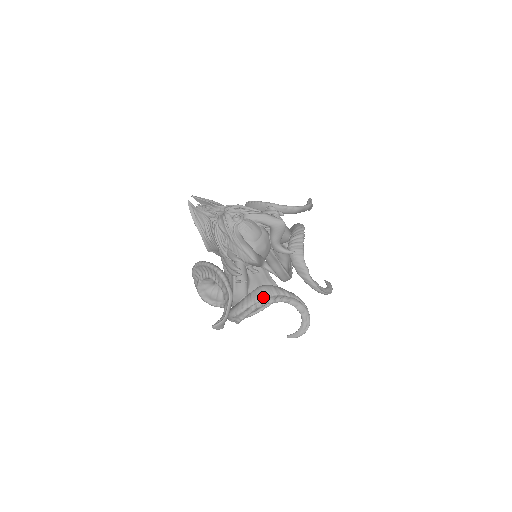
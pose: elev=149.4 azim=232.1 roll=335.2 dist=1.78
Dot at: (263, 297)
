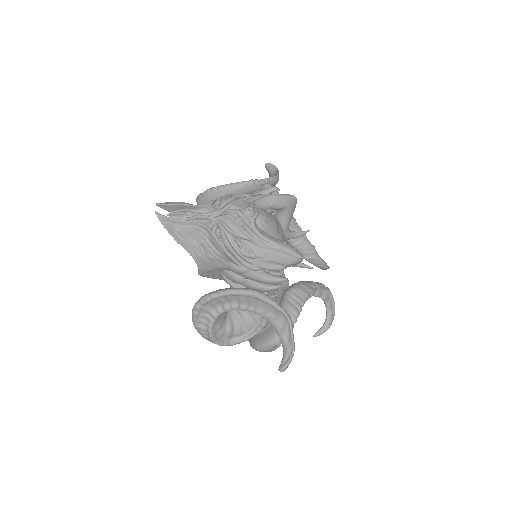
Dot at: (303, 301)
